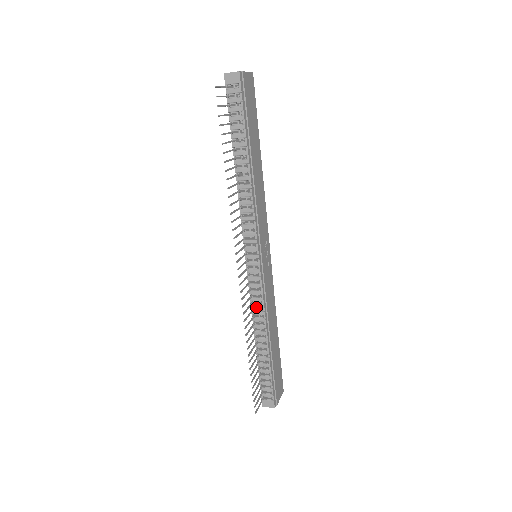
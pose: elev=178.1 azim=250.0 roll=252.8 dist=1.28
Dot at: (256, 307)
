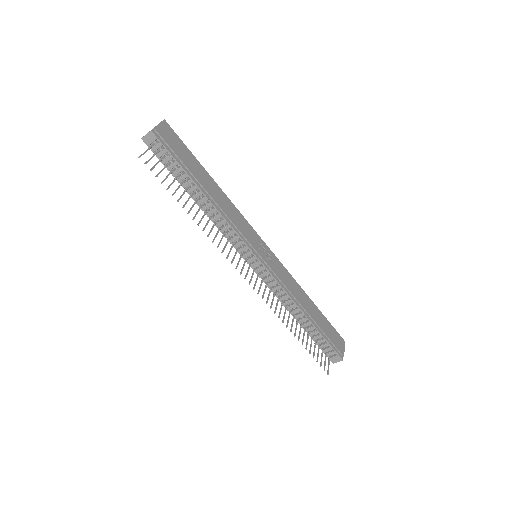
Dot at: (280, 295)
